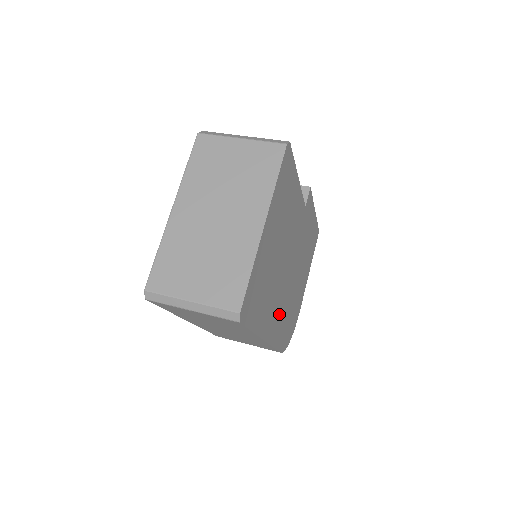
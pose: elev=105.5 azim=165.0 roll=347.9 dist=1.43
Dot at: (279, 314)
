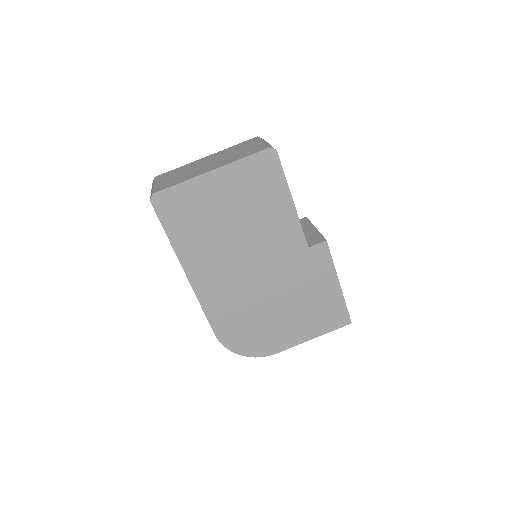
Dot at: (221, 287)
